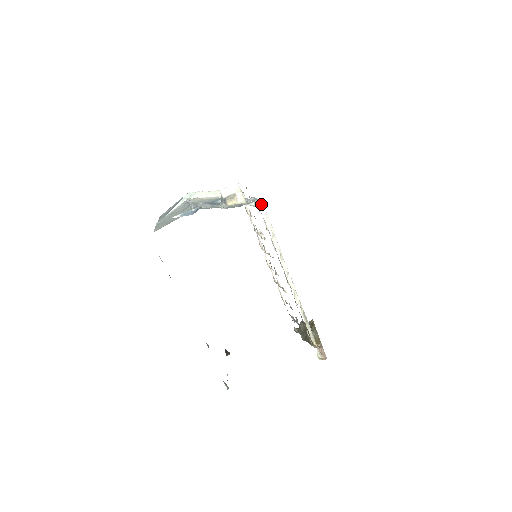
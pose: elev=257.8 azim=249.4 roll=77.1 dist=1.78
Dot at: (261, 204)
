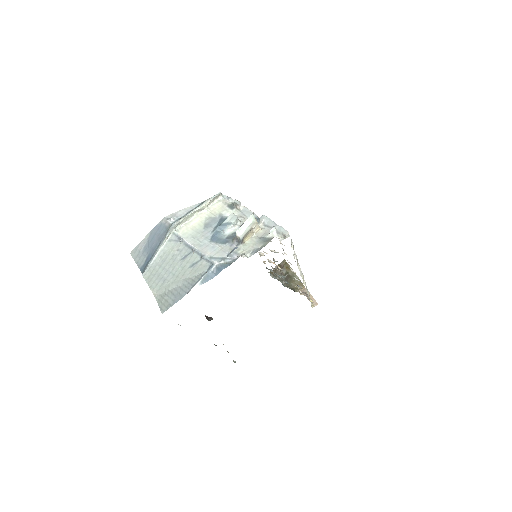
Dot at: (288, 235)
